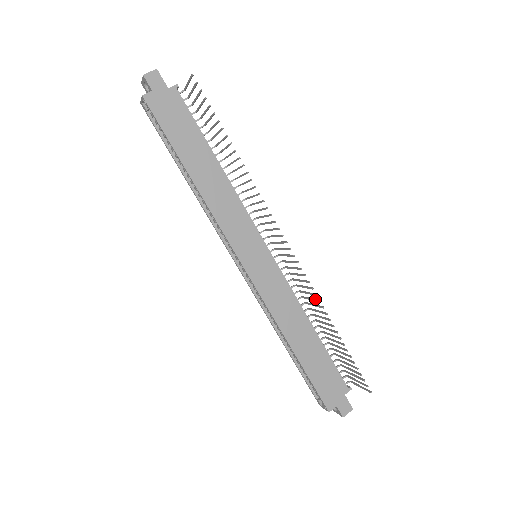
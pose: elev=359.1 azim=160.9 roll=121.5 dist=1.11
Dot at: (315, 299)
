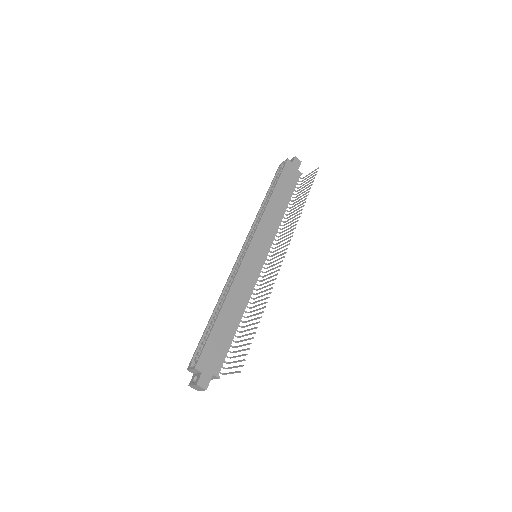
Dot at: (267, 293)
